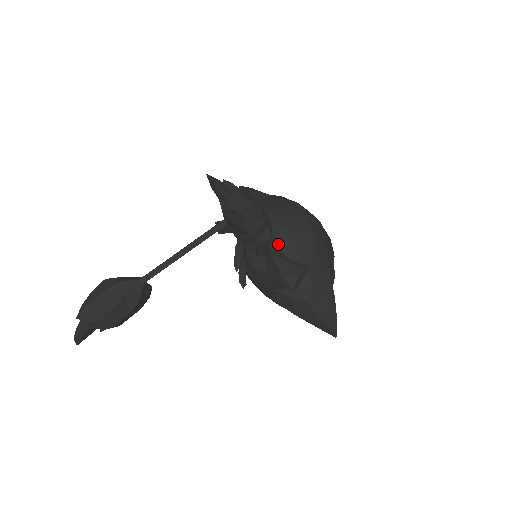
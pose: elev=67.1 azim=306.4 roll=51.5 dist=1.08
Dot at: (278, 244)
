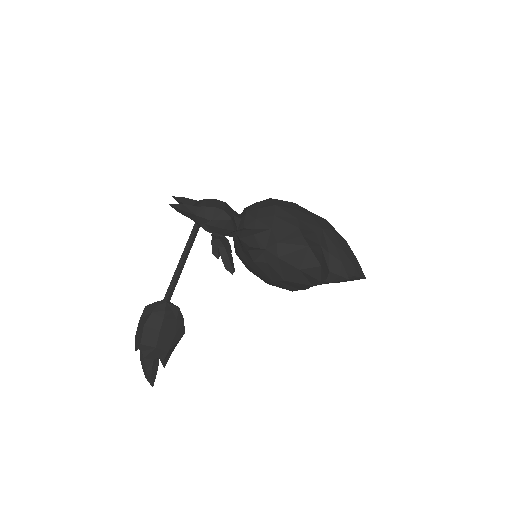
Dot at: (243, 224)
